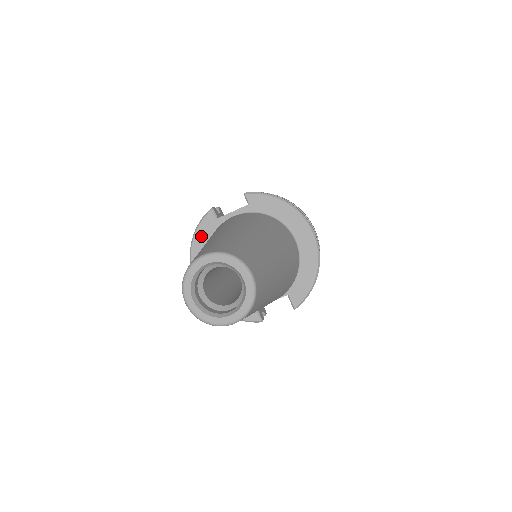
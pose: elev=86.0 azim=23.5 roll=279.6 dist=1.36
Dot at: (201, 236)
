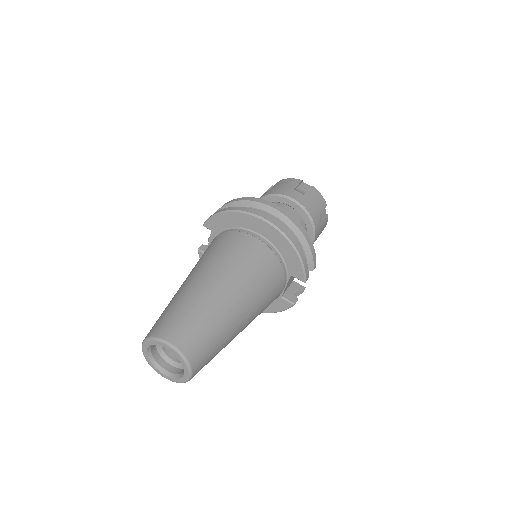
Dot at: occluded
